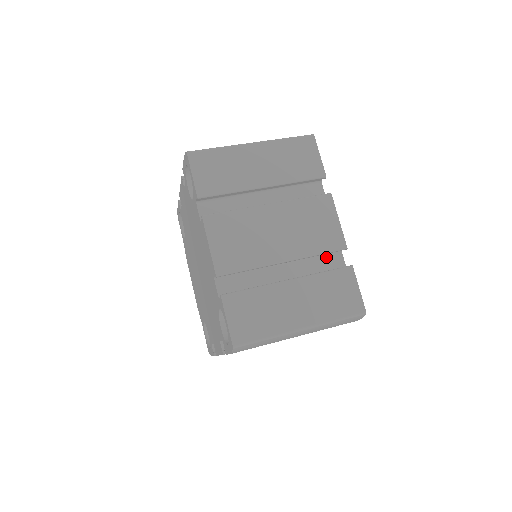
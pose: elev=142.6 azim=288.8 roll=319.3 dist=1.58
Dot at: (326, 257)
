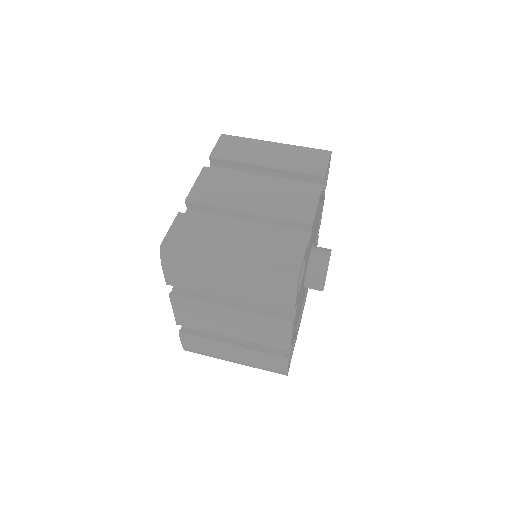
Dot at: (293, 232)
